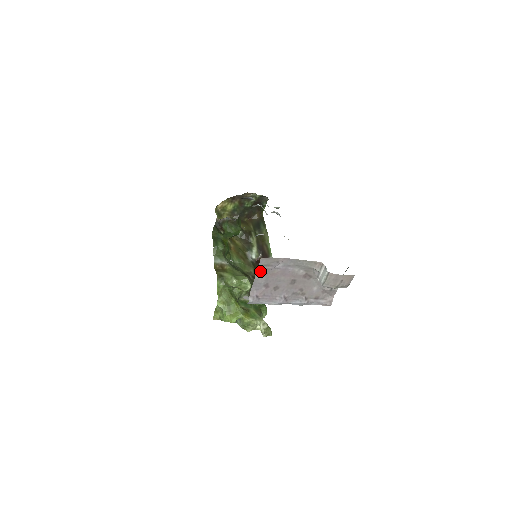
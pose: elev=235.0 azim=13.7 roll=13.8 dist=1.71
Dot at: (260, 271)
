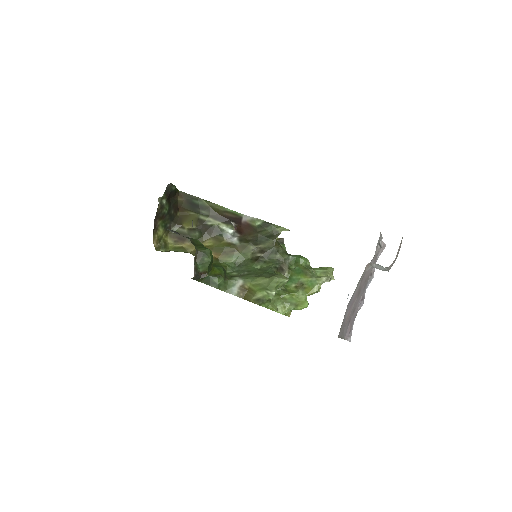
Dot at: (341, 334)
